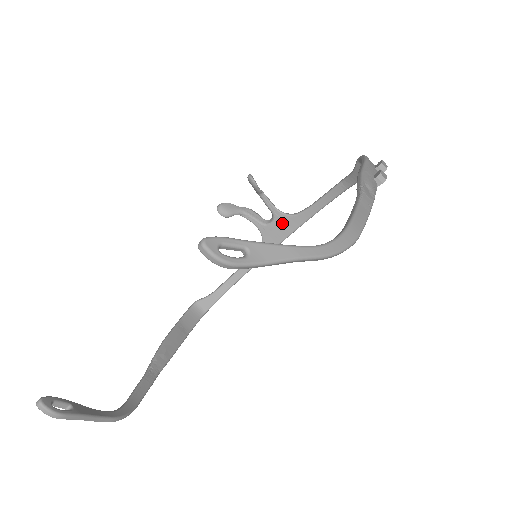
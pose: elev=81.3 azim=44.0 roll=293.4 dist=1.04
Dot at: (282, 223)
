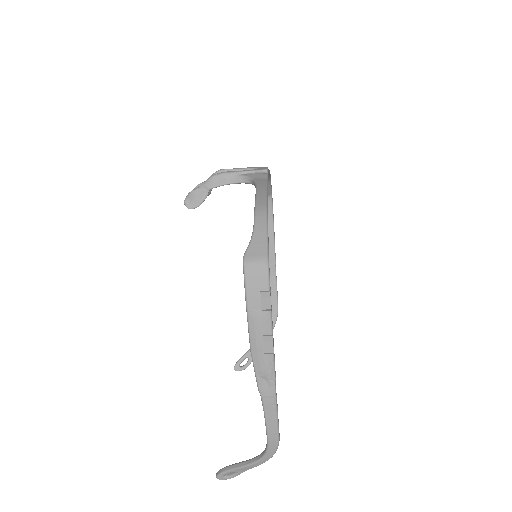
Dot at: occluded
